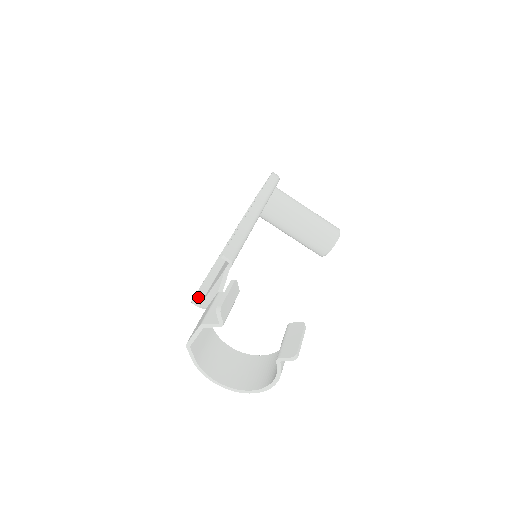
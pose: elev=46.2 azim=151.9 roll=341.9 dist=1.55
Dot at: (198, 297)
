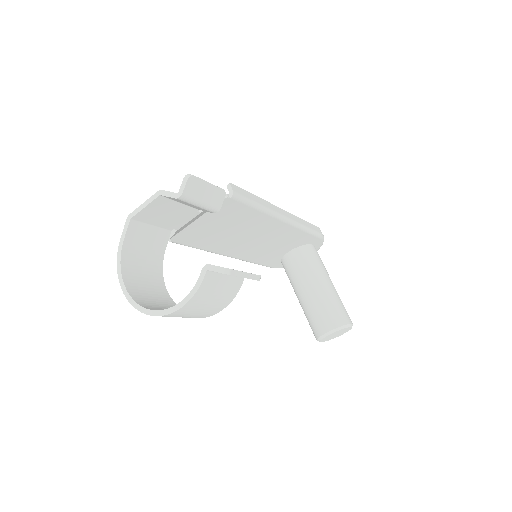
Dot at: occluded
